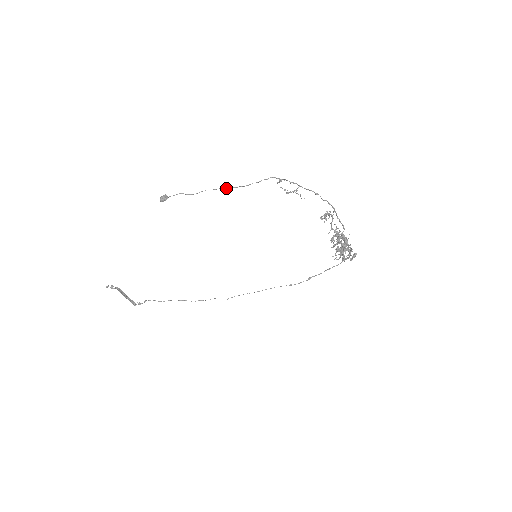
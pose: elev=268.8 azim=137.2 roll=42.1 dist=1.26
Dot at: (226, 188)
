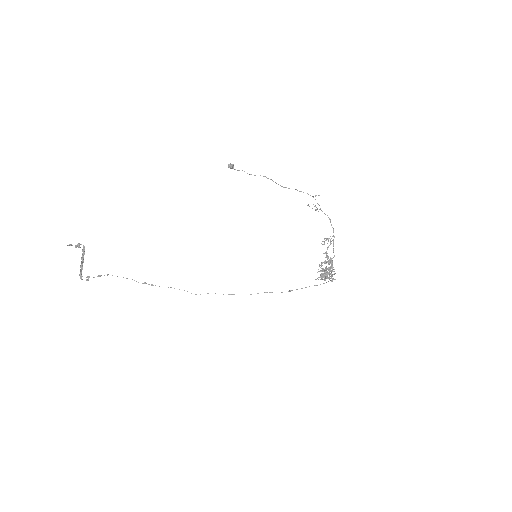
Dot at: occluded
